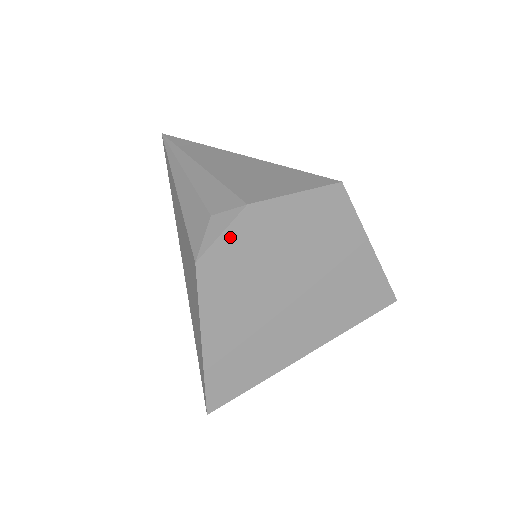
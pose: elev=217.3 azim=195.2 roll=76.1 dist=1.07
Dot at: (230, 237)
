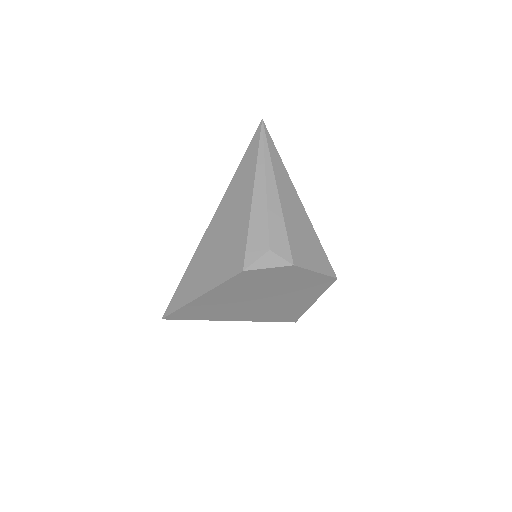
Dot at: (270, 271)
